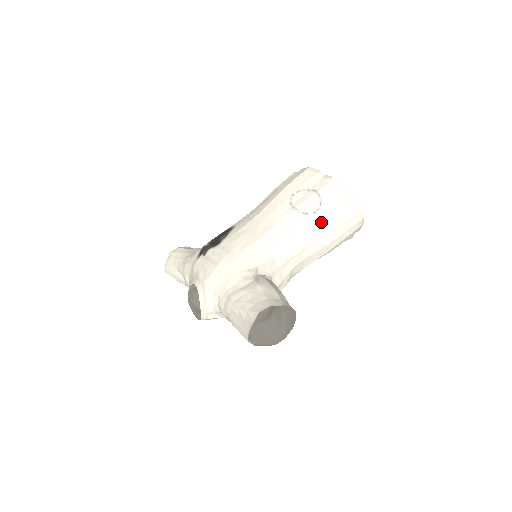
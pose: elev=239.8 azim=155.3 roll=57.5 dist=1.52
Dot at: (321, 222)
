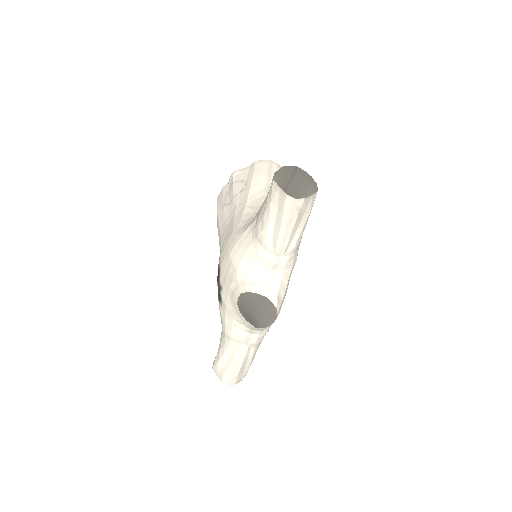
Dot at: (255, 181)
